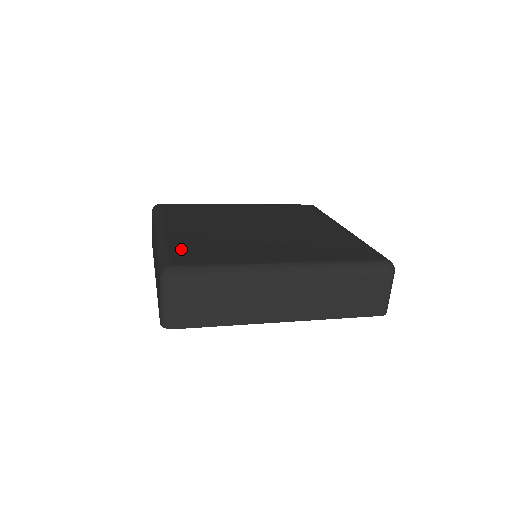
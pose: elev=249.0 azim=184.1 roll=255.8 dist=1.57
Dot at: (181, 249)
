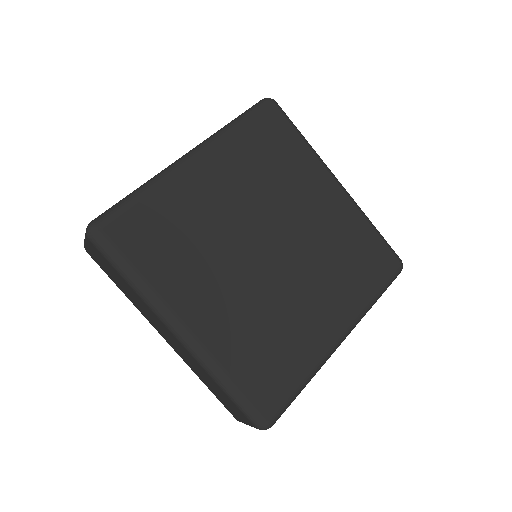
Dot at: (248, 376)
